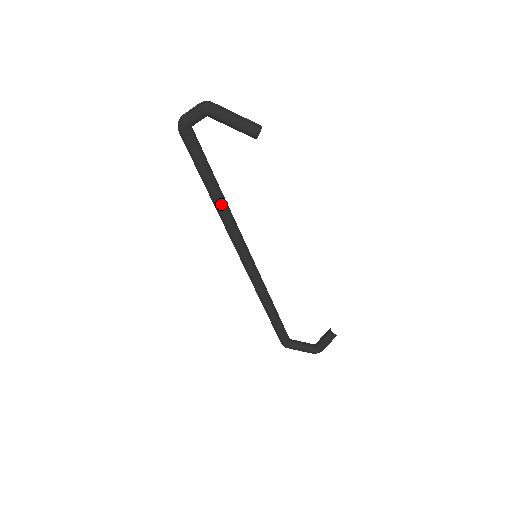
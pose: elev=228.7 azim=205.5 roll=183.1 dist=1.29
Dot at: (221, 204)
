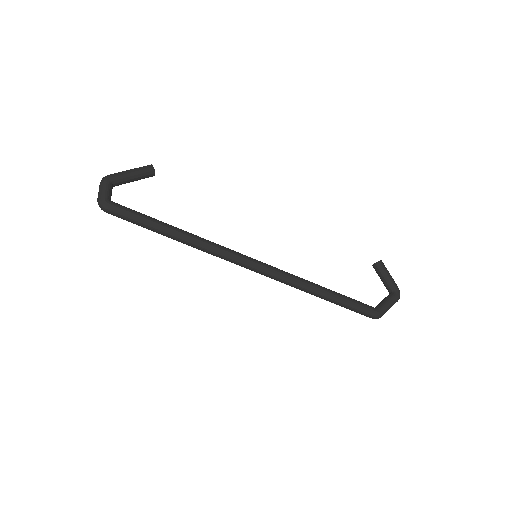
Dot at: (186, 233)
